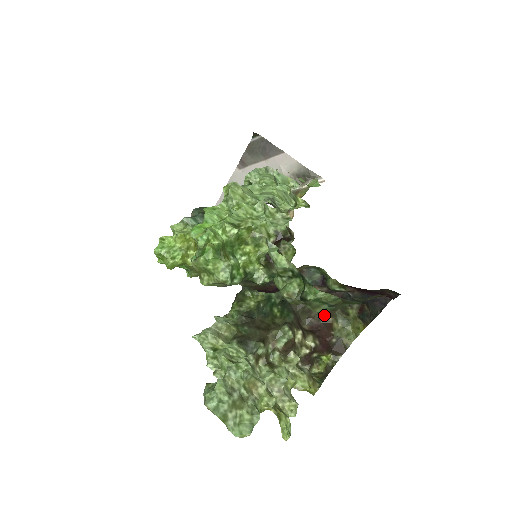
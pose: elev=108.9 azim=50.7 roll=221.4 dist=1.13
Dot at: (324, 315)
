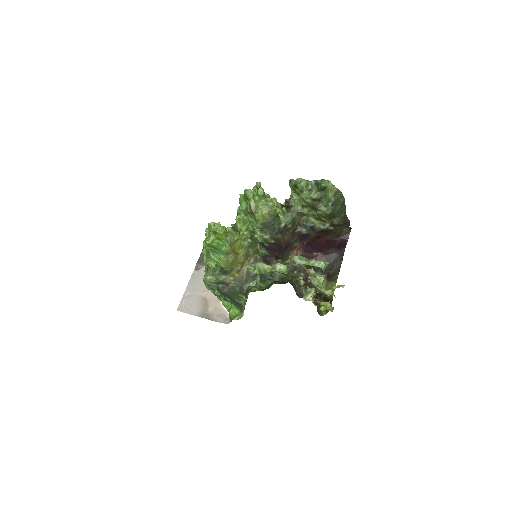
Dot at: occluded
